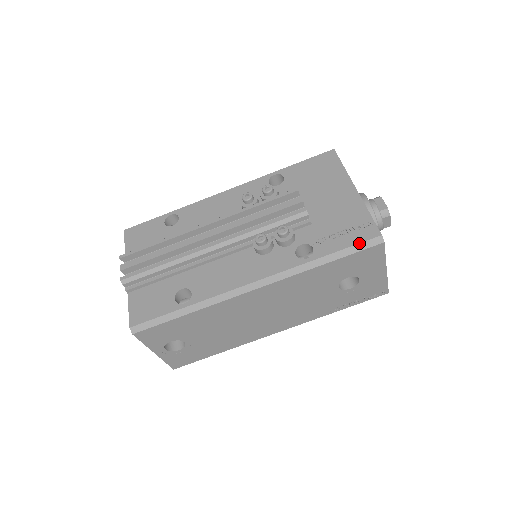
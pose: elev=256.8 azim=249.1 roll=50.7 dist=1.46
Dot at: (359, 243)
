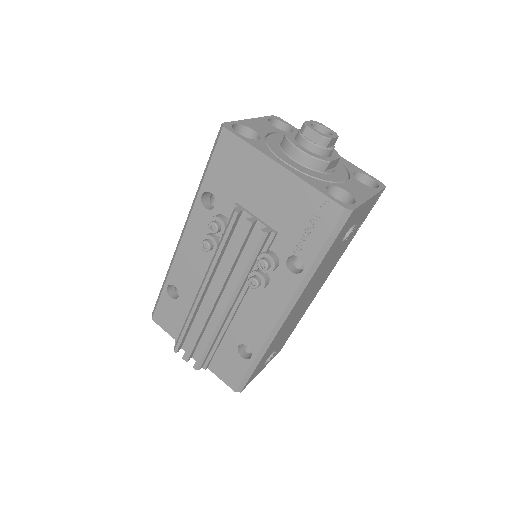
Dot at: (333, 230)
